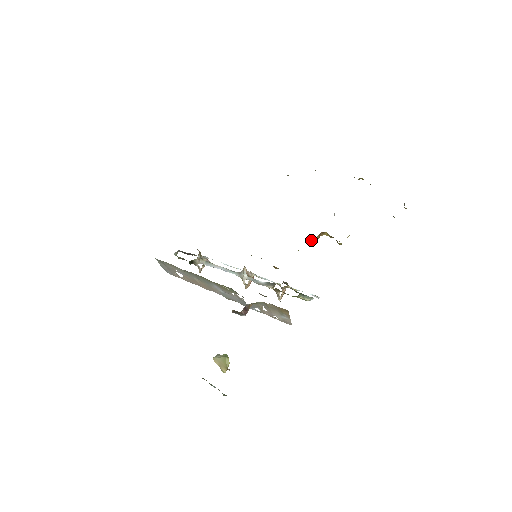
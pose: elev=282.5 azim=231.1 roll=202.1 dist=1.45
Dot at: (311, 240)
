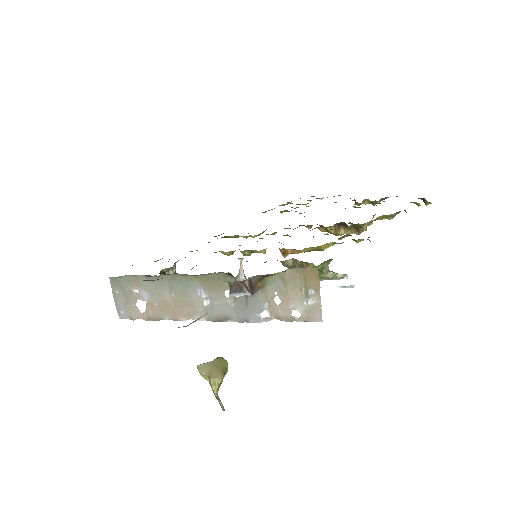
Dot at: (327, 229)
